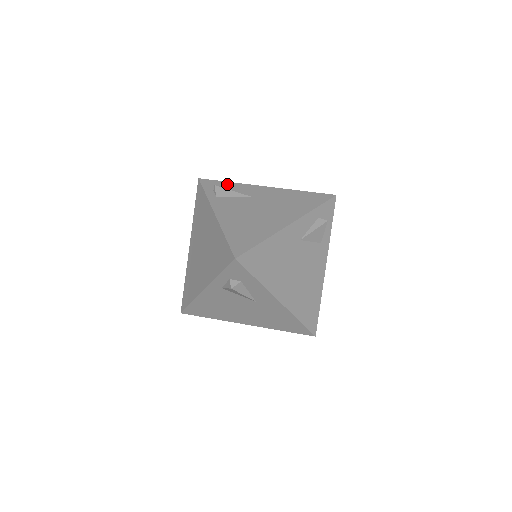
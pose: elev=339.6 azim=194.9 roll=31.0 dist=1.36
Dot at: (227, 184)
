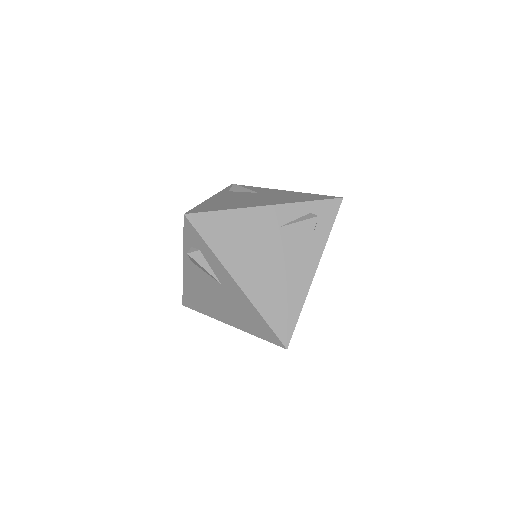
Dot at: (250, 187)
